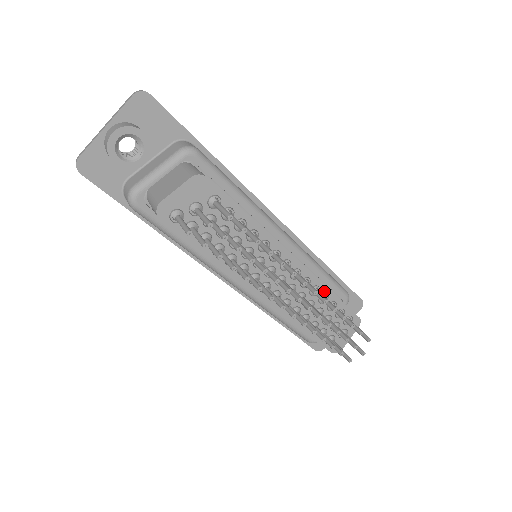
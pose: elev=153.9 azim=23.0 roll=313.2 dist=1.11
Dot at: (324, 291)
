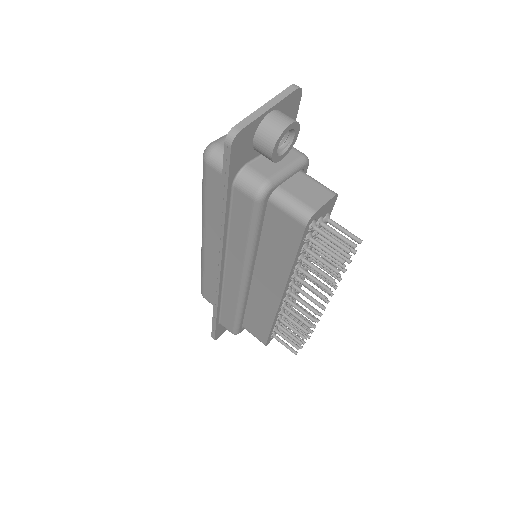
Dot at: occluded
